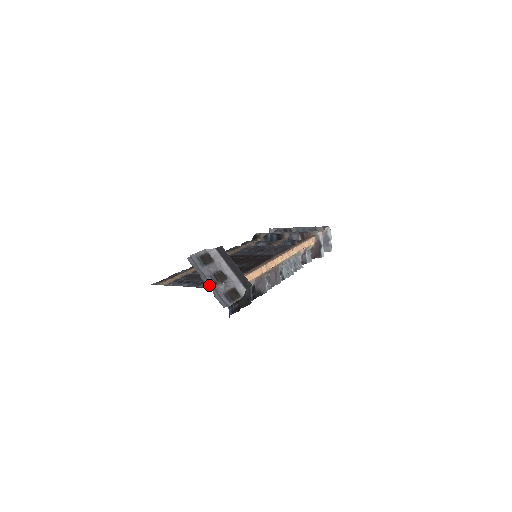
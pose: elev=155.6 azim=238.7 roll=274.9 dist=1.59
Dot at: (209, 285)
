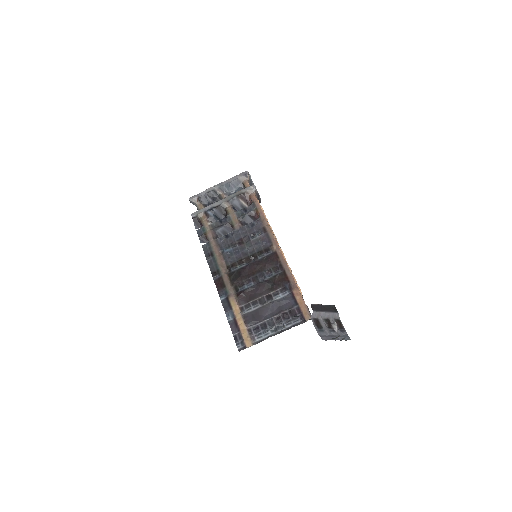
Dot at: (338, 338)
